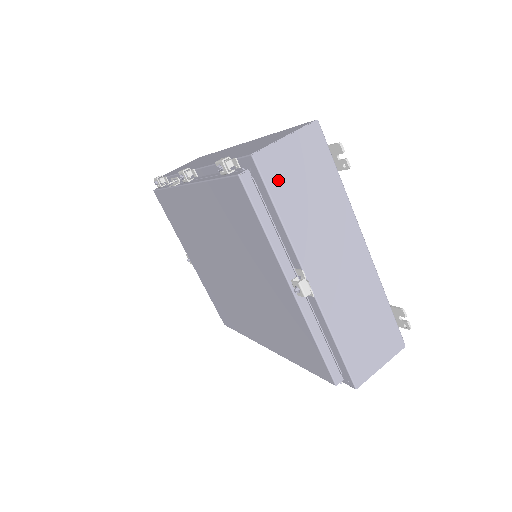
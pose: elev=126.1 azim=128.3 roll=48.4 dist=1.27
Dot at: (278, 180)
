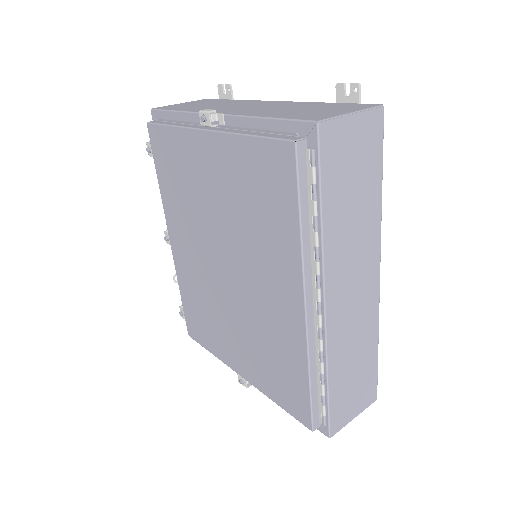
Dot at: (174, 108)
